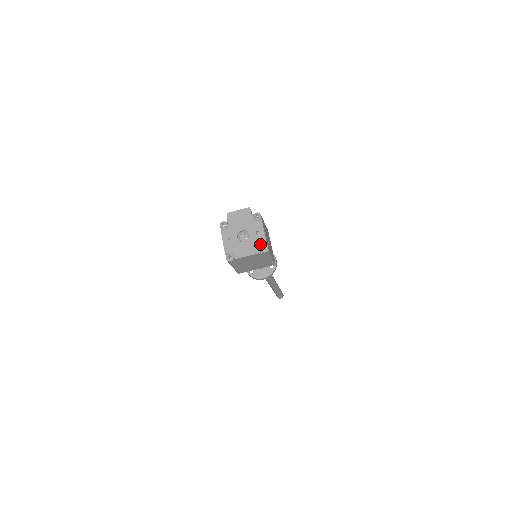
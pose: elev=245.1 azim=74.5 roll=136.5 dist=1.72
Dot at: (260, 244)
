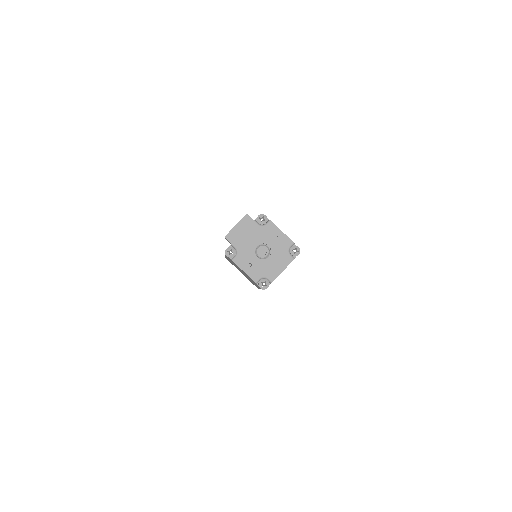
Dot at: (288, 249)
